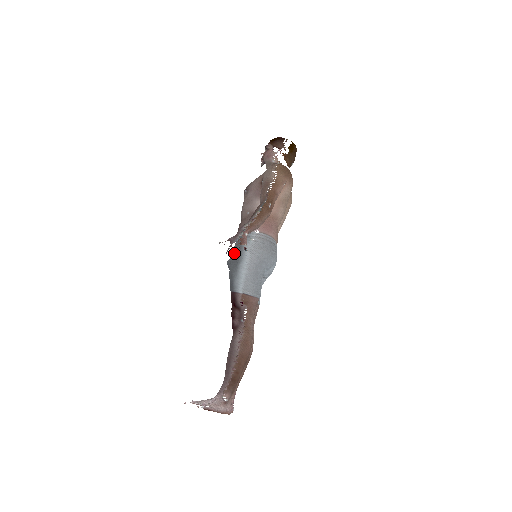
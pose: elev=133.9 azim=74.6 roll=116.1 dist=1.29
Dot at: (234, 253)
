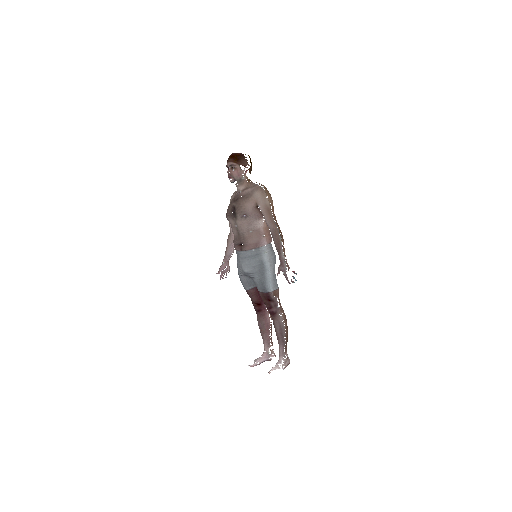
Dot at: (255, 266)
